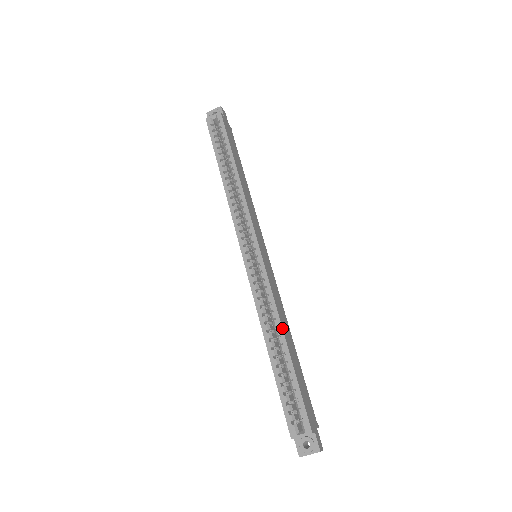
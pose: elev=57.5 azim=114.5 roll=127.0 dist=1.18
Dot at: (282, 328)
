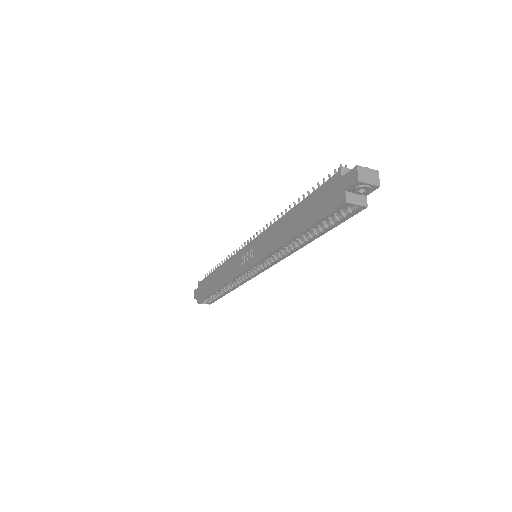
Dot at: occluded
